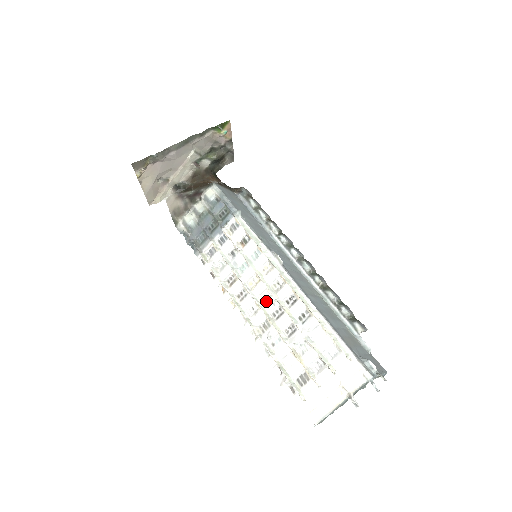
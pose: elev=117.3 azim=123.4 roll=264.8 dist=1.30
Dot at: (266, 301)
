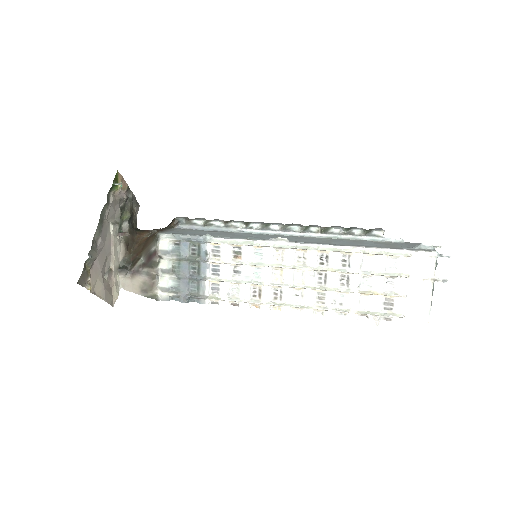
Dot at: (303, 280)
